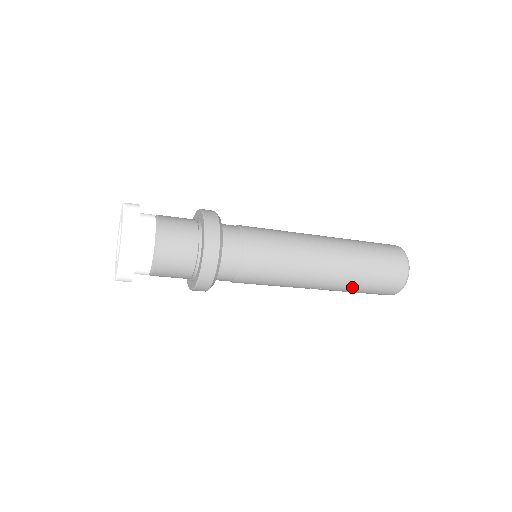
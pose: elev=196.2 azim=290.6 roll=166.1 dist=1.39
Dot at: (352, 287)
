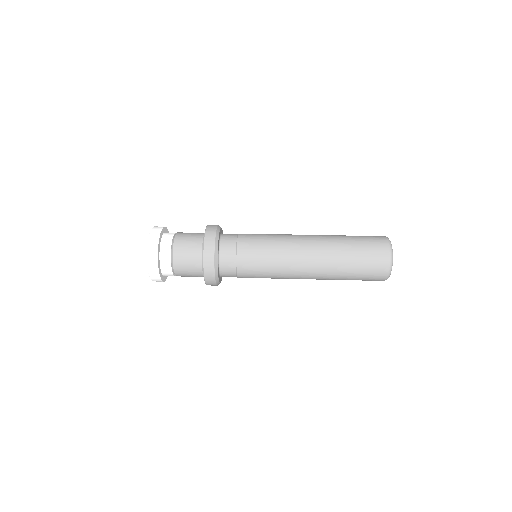
Dot at: occluded
